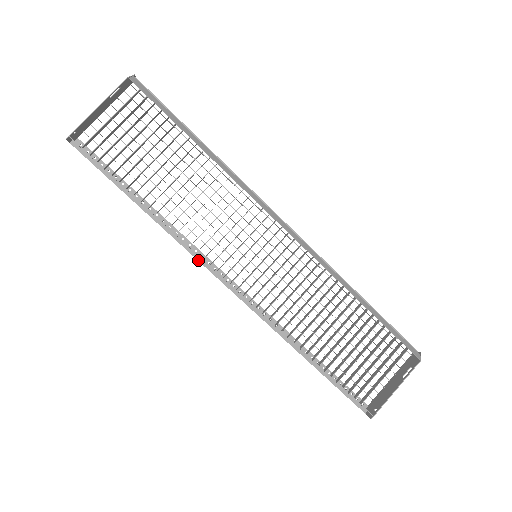
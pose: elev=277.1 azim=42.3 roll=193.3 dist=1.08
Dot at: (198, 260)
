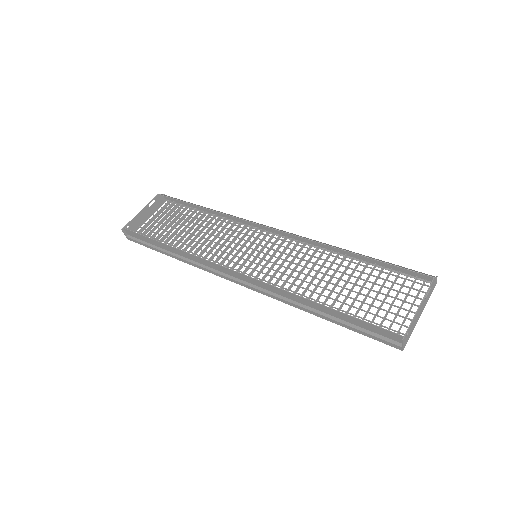
Dot at: (211, 270)
